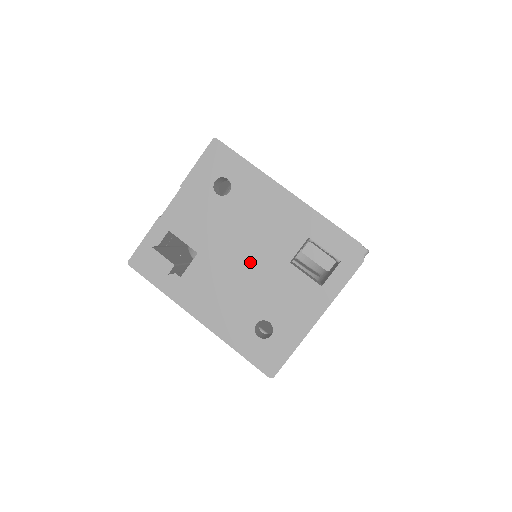
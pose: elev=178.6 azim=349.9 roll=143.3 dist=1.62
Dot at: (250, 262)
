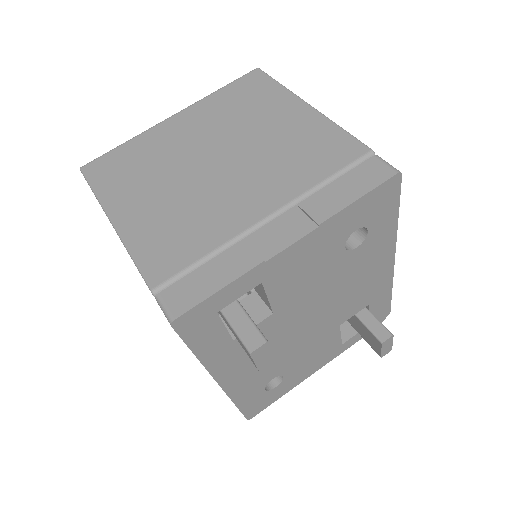
Dot at: (312, 325)
